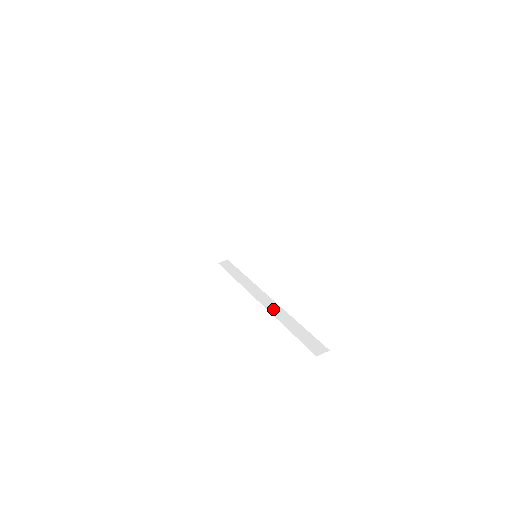
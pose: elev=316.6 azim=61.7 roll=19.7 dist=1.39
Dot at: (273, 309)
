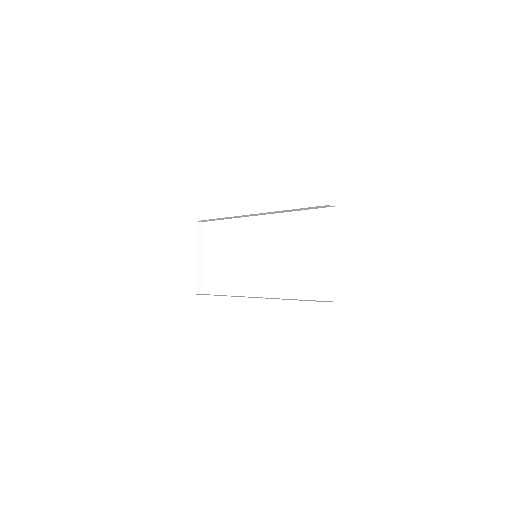
Dot at: (270, 298)
